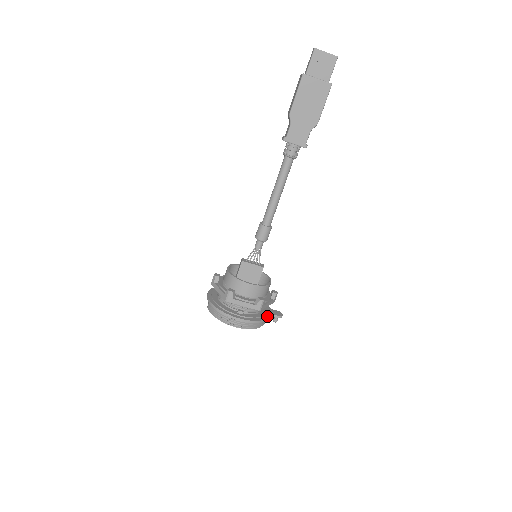
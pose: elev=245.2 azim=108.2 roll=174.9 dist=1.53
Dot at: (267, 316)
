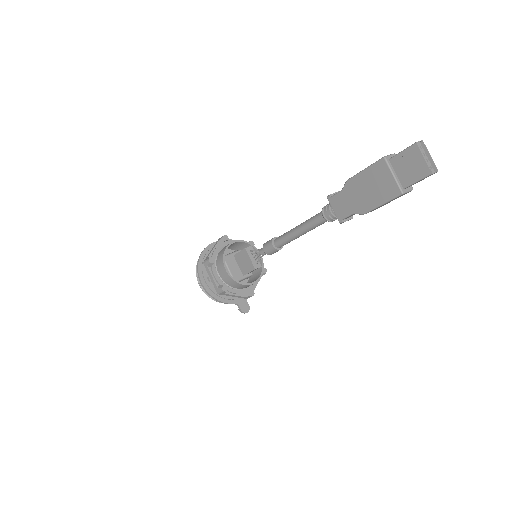
Dot at: (230, 301)
